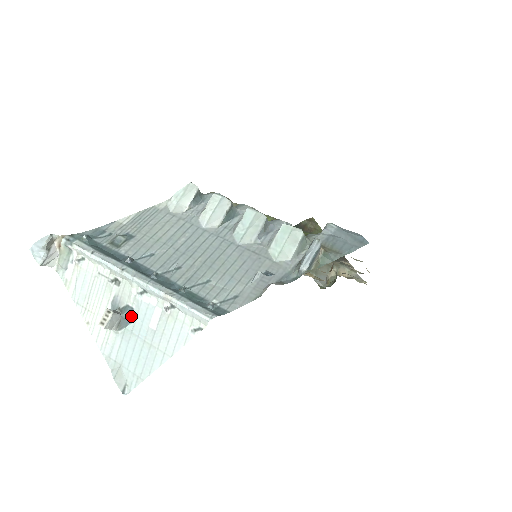
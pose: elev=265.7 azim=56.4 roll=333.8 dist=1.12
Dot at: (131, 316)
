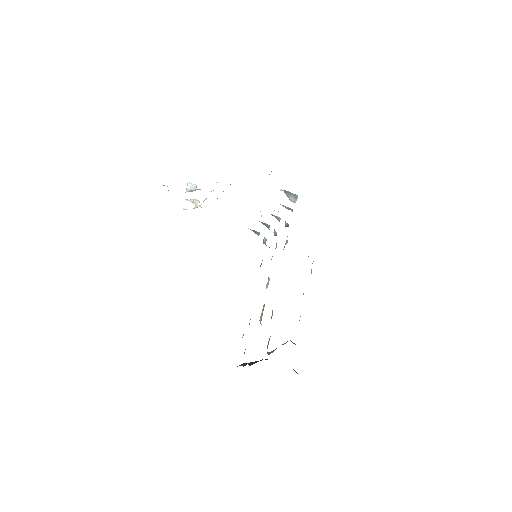
Dot at: occluded
